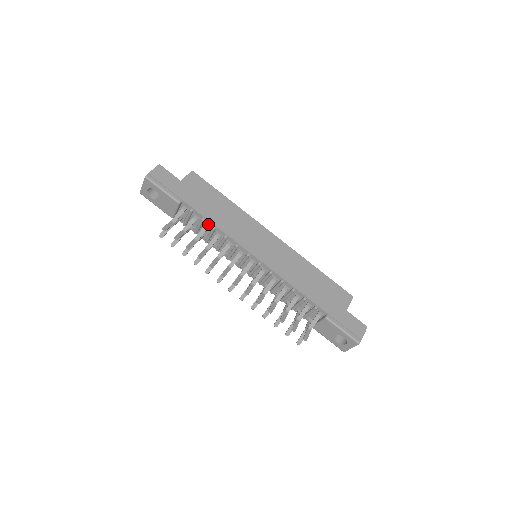
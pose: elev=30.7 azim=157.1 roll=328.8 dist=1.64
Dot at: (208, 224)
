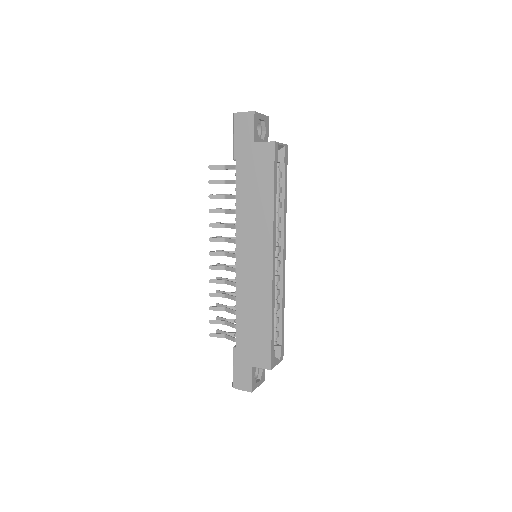
Dot at: occluded
